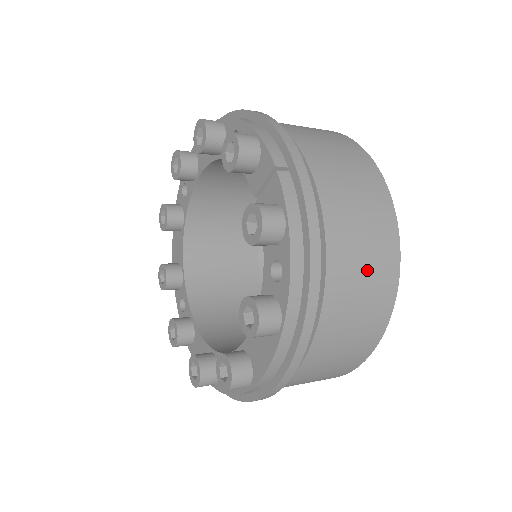
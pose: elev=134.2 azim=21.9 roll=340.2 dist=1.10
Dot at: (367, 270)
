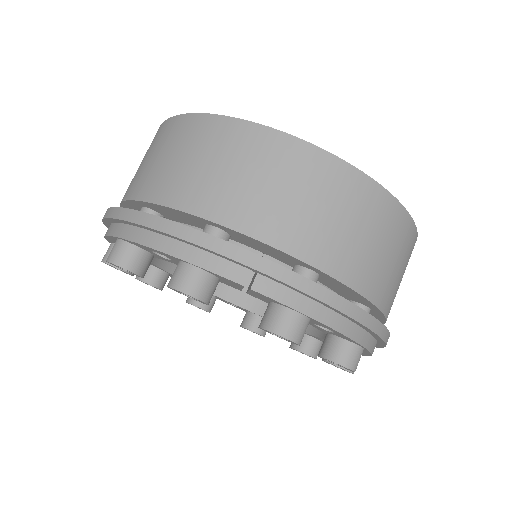
Dot at: (380, 243)
